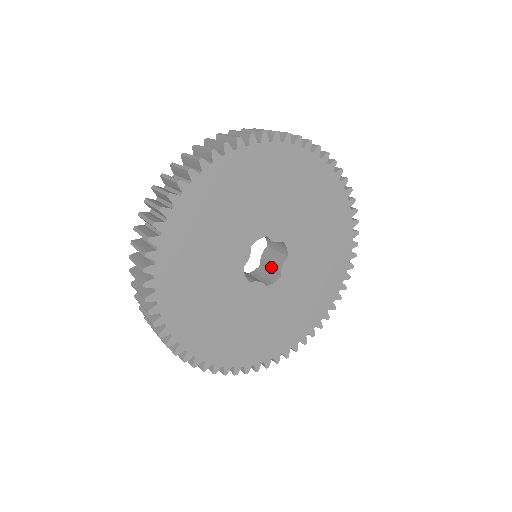
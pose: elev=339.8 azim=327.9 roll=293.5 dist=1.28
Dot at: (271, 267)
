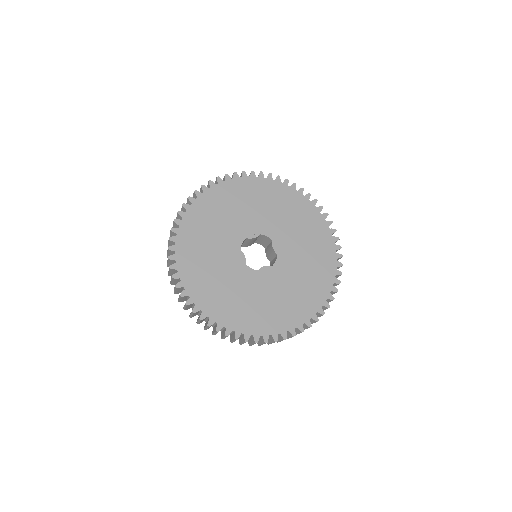
Dot at: occluded
